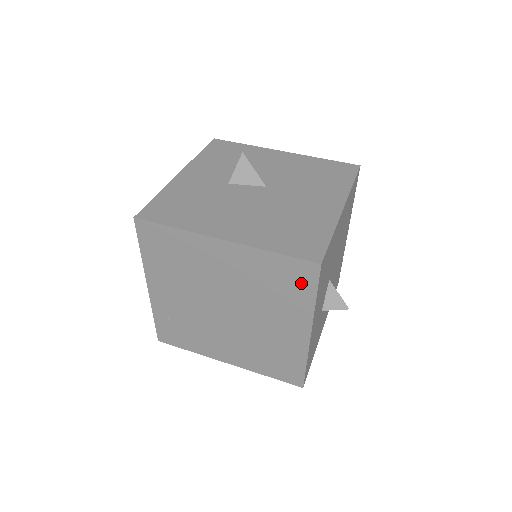
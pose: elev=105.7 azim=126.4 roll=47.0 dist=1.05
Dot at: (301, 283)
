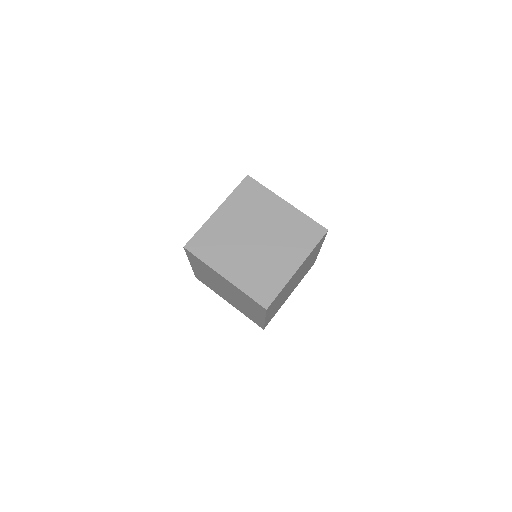
Dot at: (254, 189)
